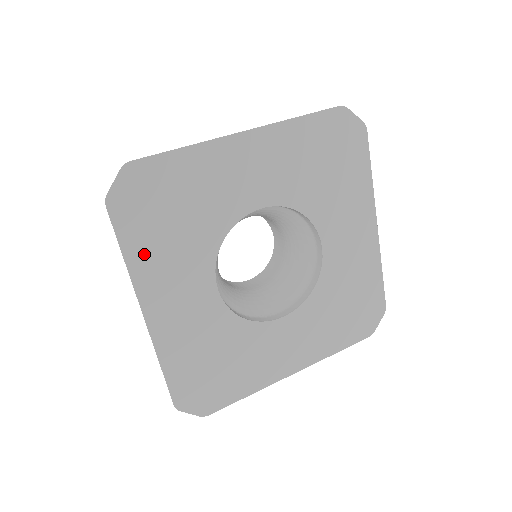
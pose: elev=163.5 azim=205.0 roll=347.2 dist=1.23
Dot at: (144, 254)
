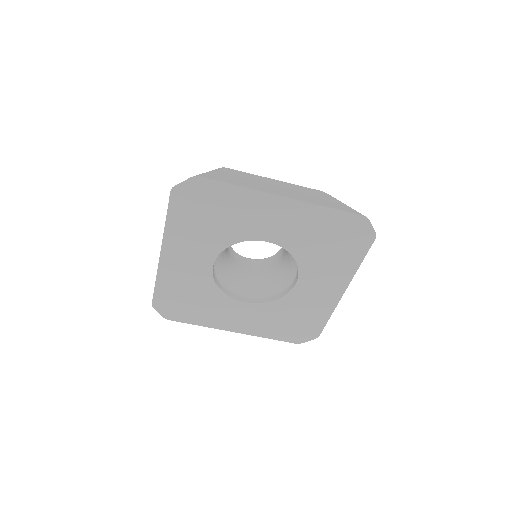
Dot at: (179, 226)
